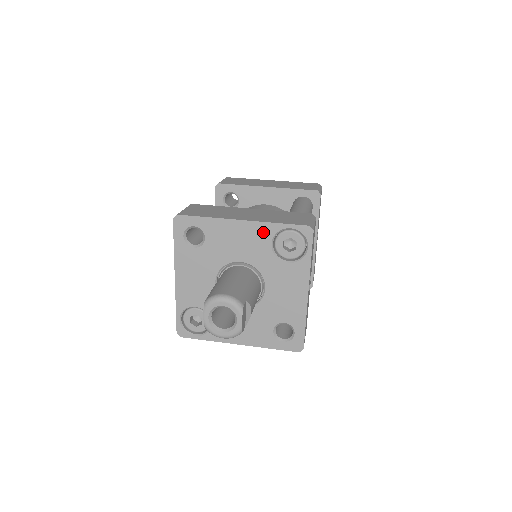
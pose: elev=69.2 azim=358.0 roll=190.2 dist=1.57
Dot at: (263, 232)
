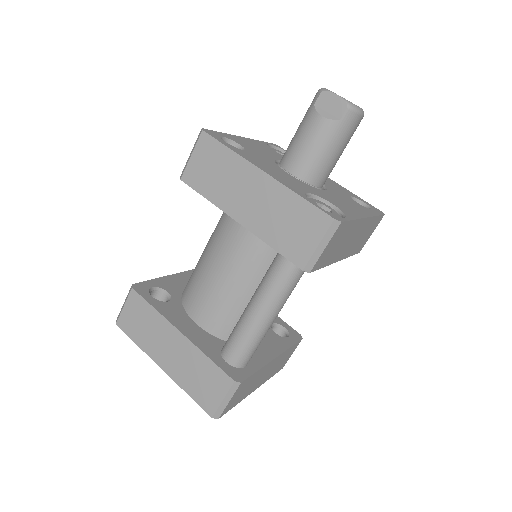
Dot at: (262, 145)
